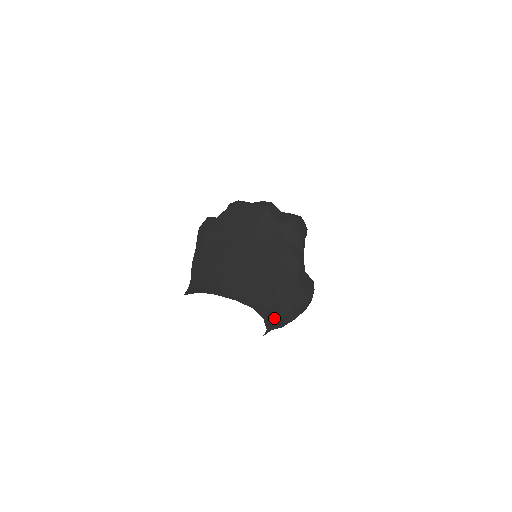
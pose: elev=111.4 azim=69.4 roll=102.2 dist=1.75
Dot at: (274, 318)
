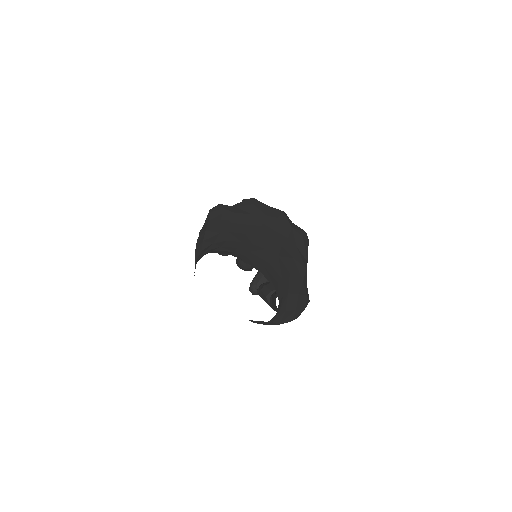
Dot at: (282, 309)
